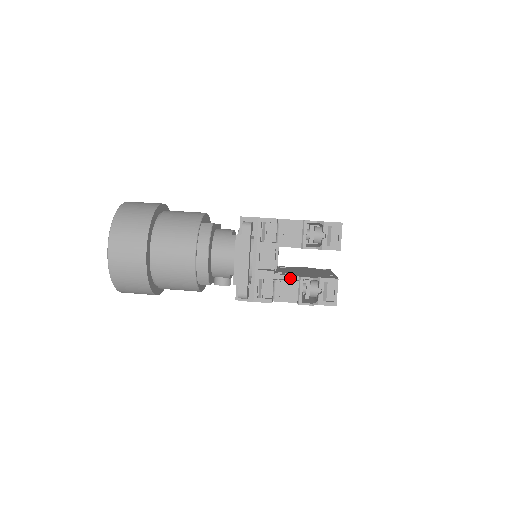
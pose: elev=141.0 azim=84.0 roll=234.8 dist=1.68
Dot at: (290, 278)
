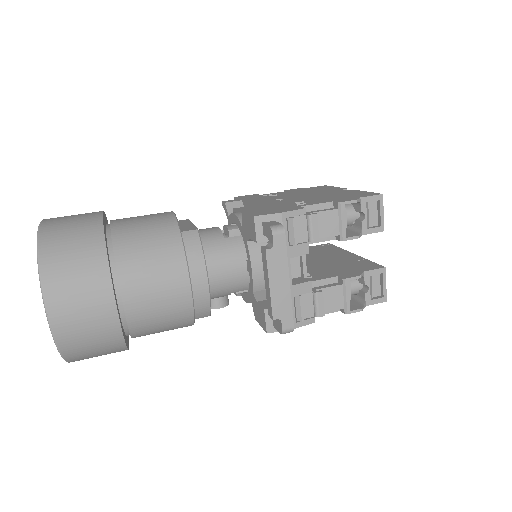
Dot at: (327, 282)
